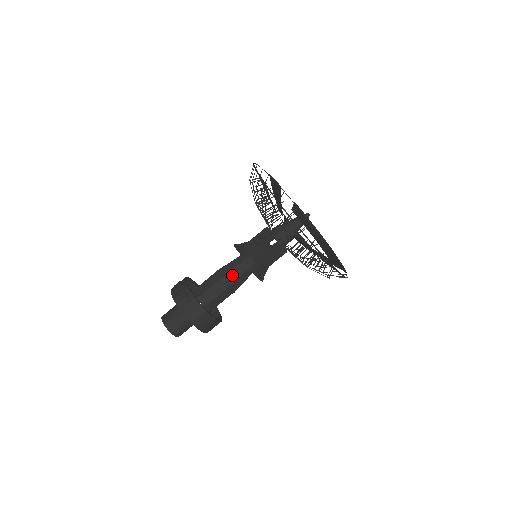
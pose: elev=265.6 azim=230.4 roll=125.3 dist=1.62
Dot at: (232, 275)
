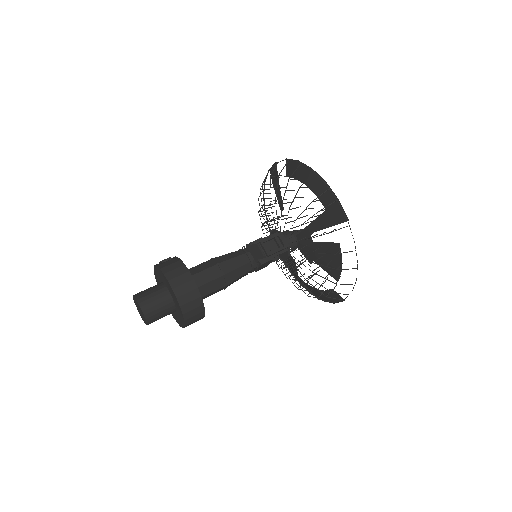
Dot at: (225, 257)
